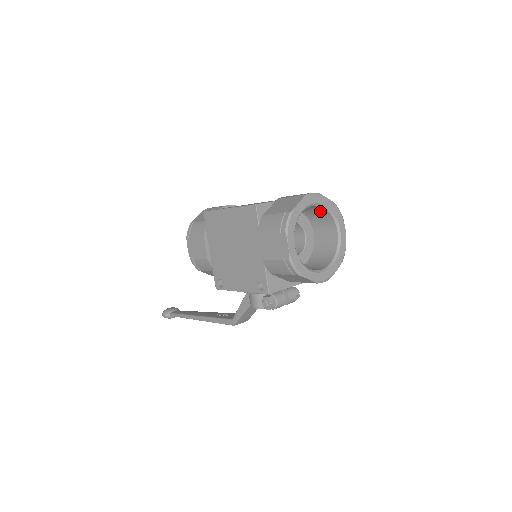
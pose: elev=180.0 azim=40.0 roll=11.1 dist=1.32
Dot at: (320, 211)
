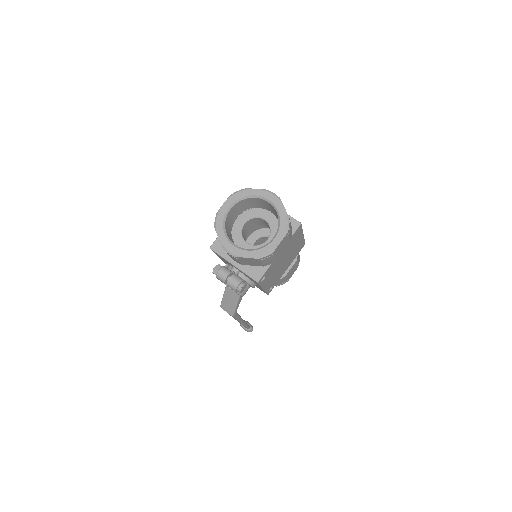
Dot at: occluded
